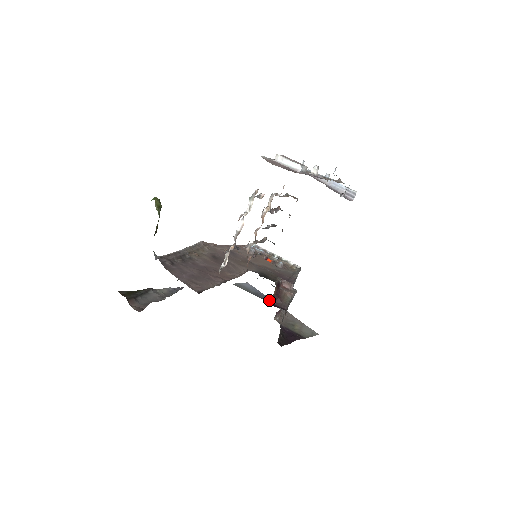
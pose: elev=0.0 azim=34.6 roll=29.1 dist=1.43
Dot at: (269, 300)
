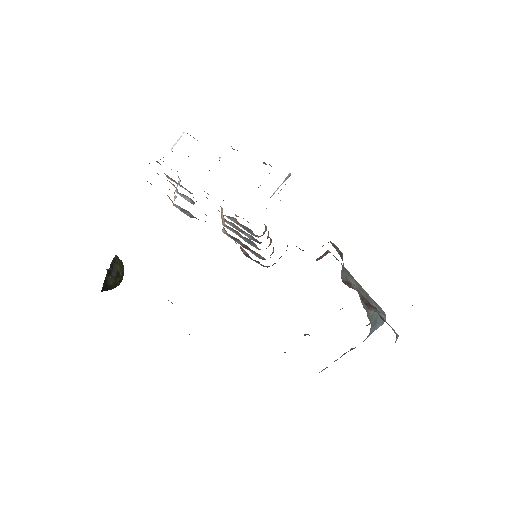
Dot at: occluded
